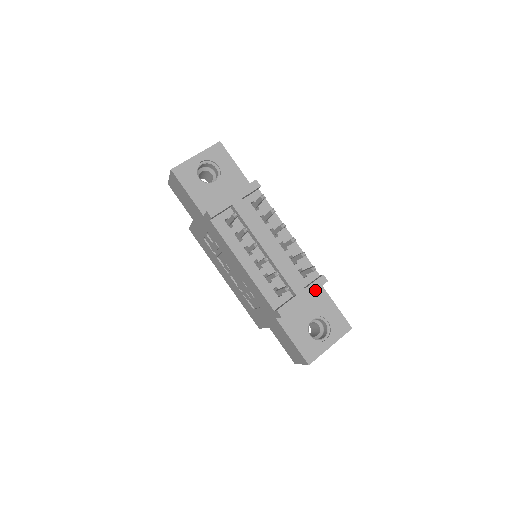
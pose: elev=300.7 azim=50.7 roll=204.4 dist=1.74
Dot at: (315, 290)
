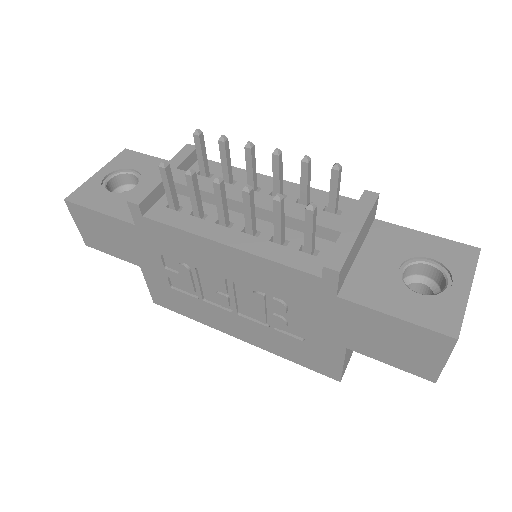
Dot at: (368, 212)
